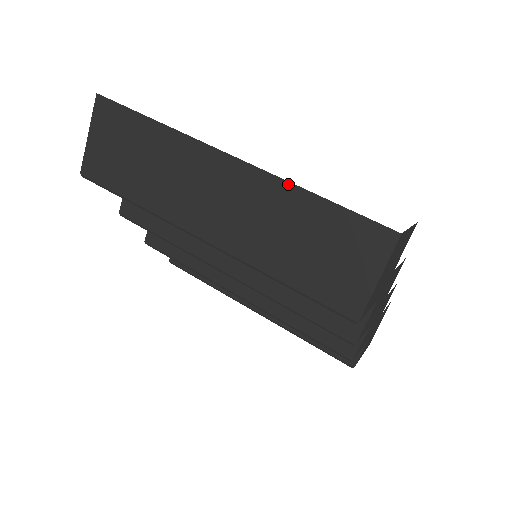
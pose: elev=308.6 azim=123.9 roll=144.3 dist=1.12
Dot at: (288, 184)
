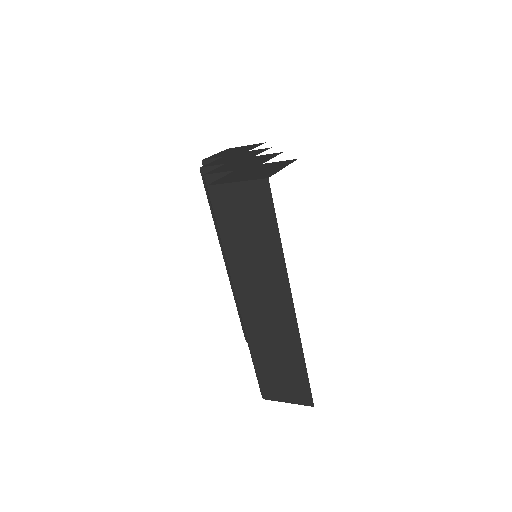
Dot at: (301, 347)
